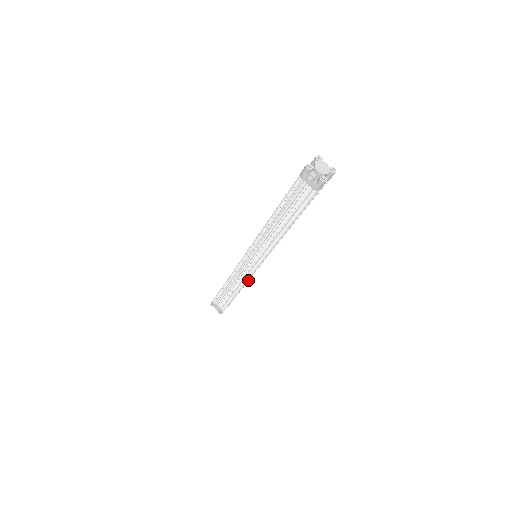
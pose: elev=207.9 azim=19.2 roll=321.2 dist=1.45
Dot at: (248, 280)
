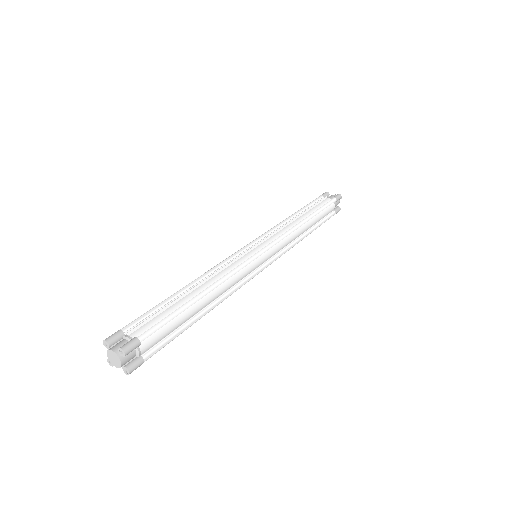
Dot at: (300, 240)
